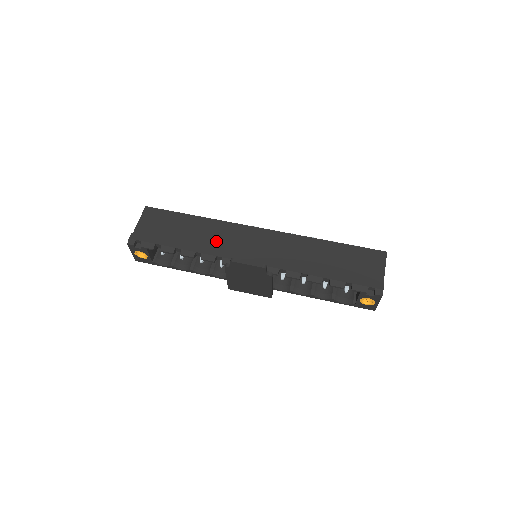
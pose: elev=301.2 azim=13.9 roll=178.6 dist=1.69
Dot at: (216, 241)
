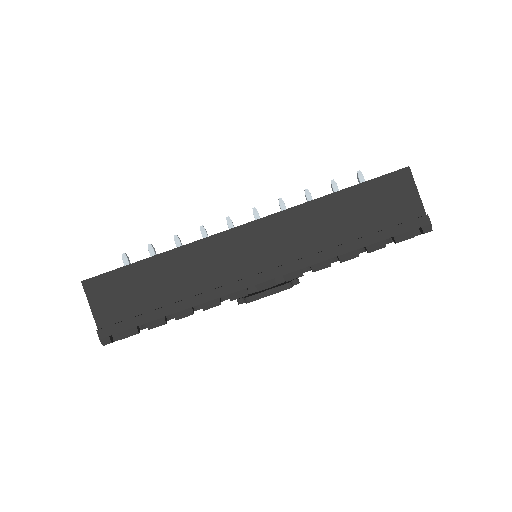
Dot at: (204, 276)
